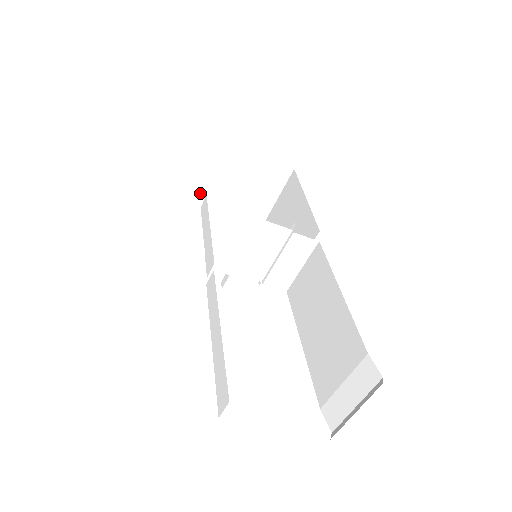
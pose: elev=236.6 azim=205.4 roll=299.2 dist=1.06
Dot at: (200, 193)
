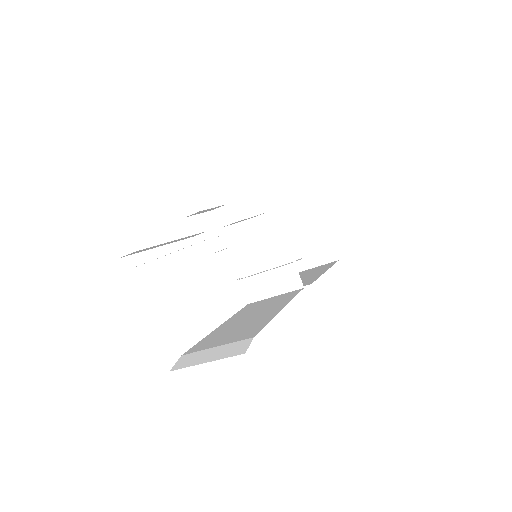
Dot at: (267, 213)
